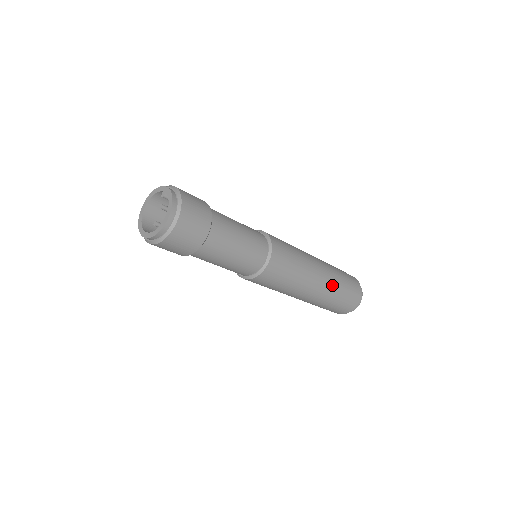
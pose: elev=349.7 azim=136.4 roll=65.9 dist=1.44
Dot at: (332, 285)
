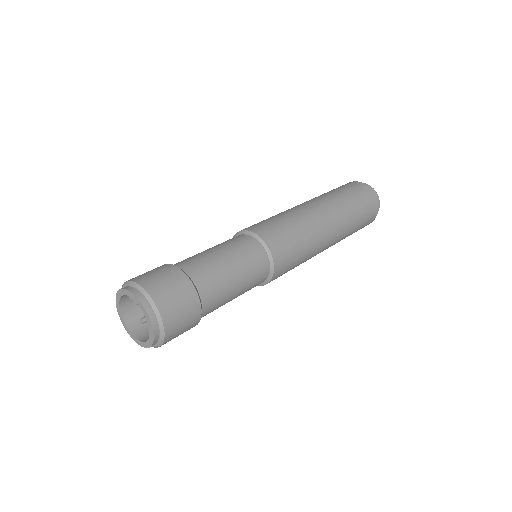
Dot at: (345, 221)
